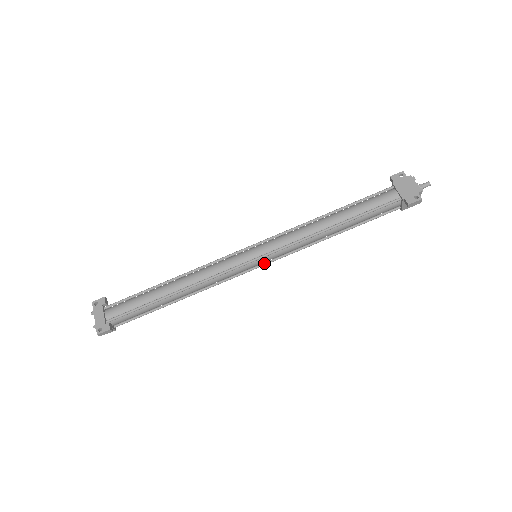
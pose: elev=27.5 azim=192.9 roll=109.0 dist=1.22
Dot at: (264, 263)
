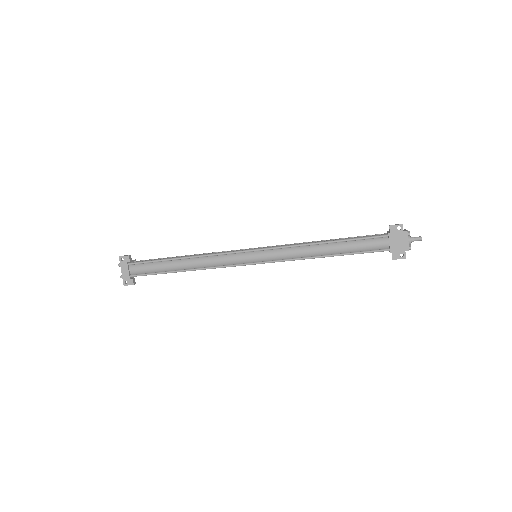
Dot at: occluded
